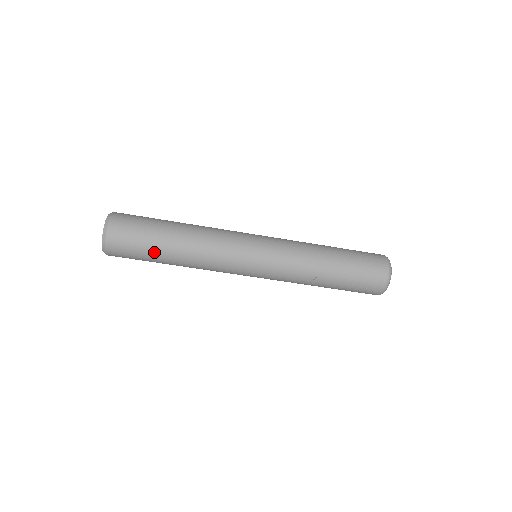
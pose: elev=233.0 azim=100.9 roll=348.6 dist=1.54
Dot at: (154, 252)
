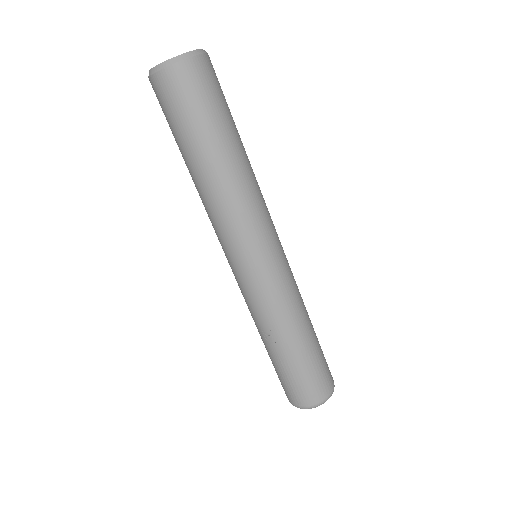
Dot at: (185, 141)
